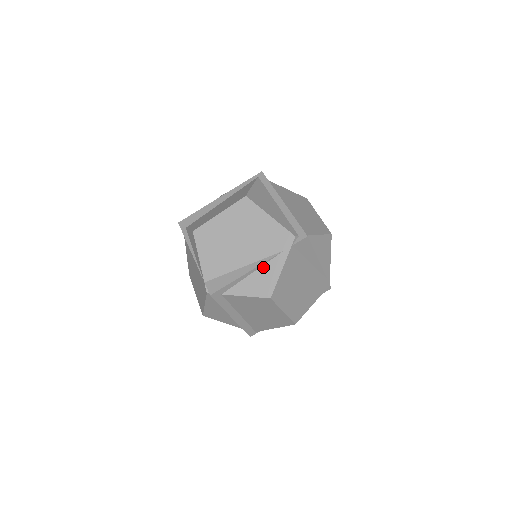
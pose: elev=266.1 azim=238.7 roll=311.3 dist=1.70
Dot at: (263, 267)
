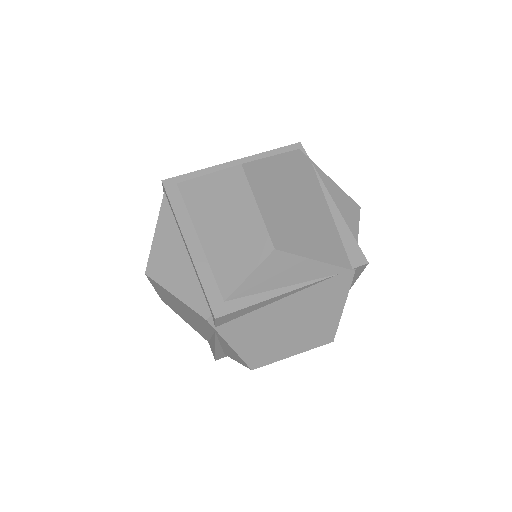
Dot at: (220, 342)
